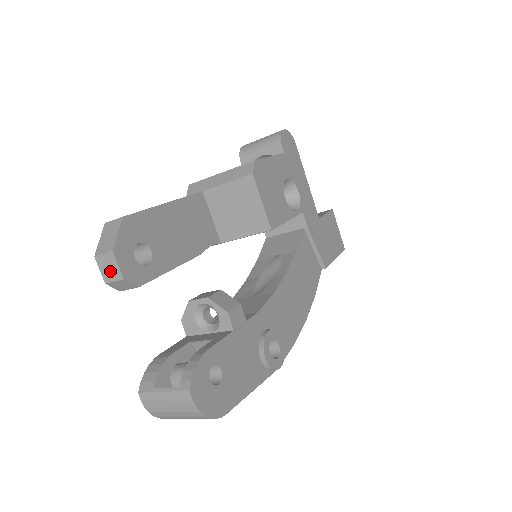
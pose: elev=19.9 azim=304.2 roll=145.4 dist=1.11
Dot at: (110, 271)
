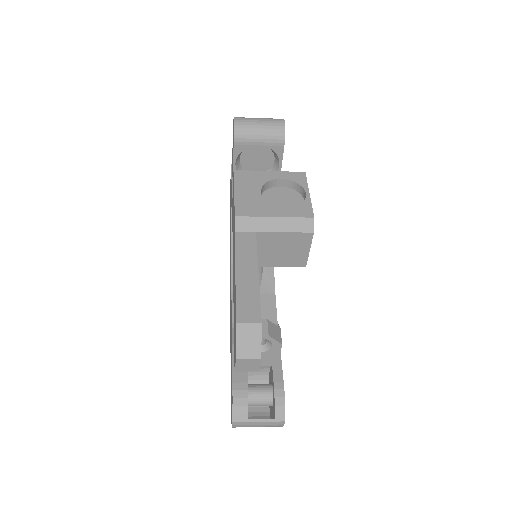
Dot at: (248, 367)
